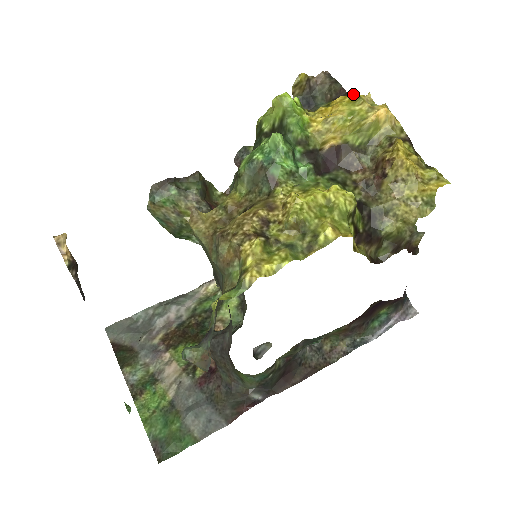
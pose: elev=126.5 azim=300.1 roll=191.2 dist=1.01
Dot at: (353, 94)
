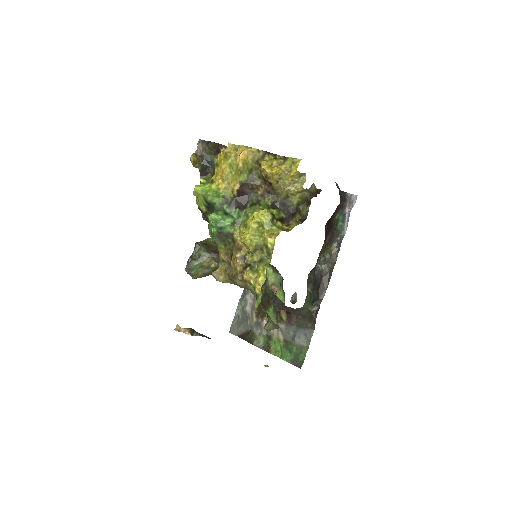
Dot at: (222, 153)
